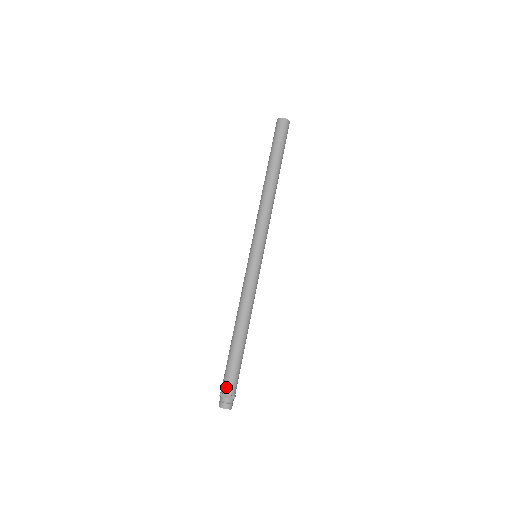
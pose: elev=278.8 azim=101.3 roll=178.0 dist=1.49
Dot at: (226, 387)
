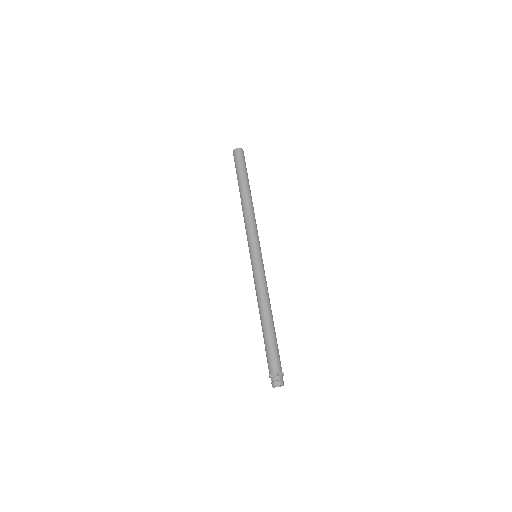
Dot at: (273, 367)
